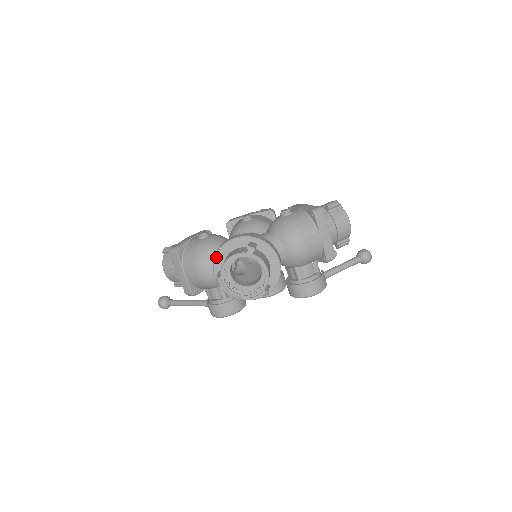
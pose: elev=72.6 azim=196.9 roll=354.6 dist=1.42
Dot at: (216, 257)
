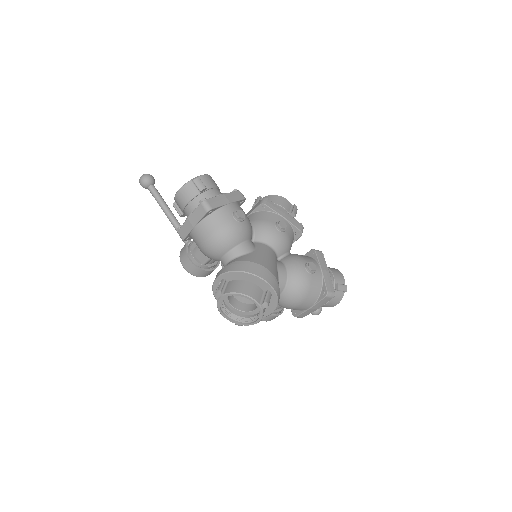
Dot at: (235, 272)
